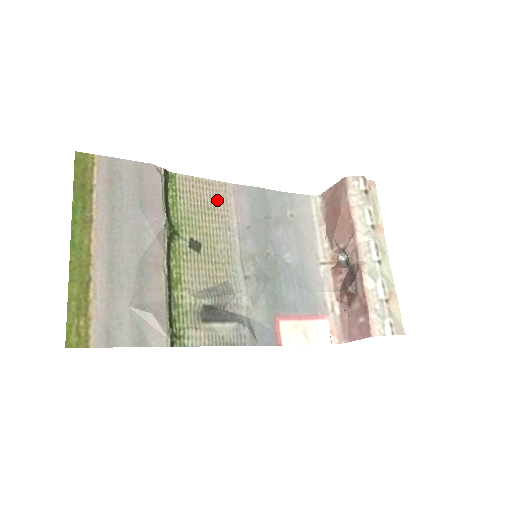
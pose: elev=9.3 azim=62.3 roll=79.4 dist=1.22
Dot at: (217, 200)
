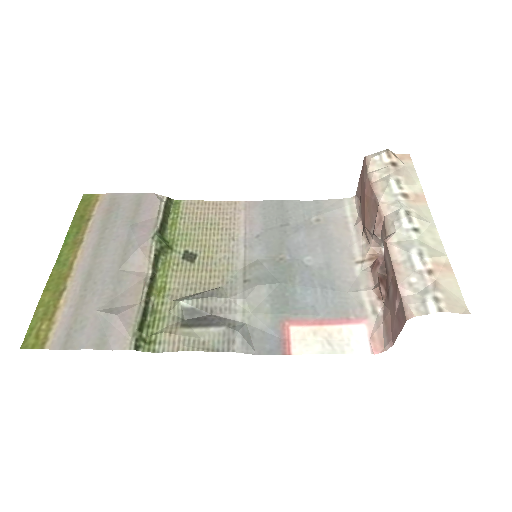
Dot at: (223, 216)
